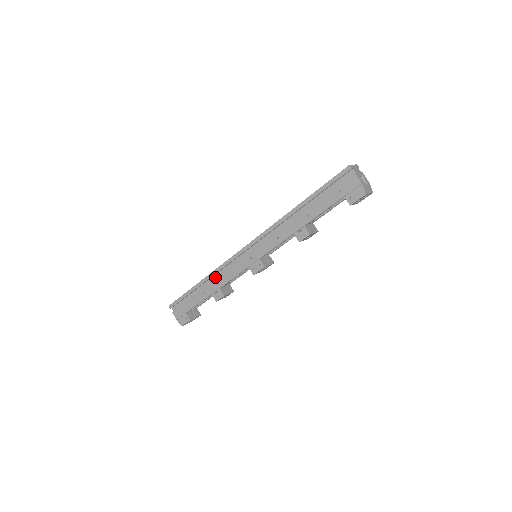
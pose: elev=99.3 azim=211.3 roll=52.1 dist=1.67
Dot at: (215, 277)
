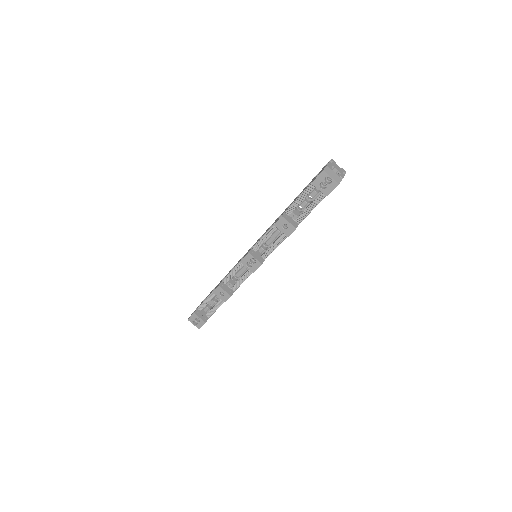
Dot at: occluded
